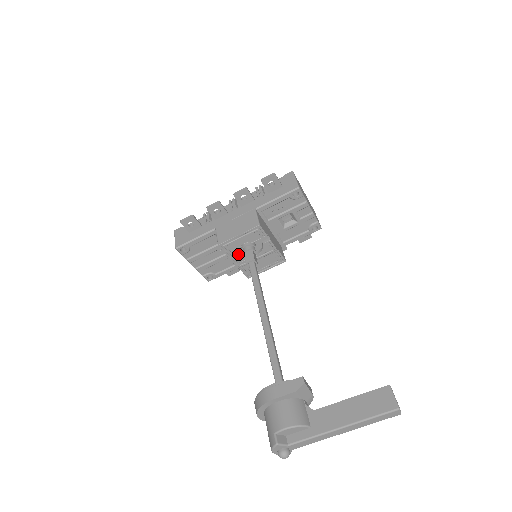
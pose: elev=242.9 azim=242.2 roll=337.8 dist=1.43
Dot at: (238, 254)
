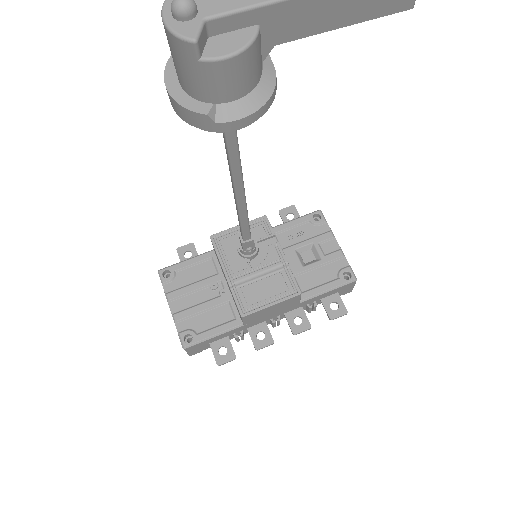
Dot at: (233, 259)
